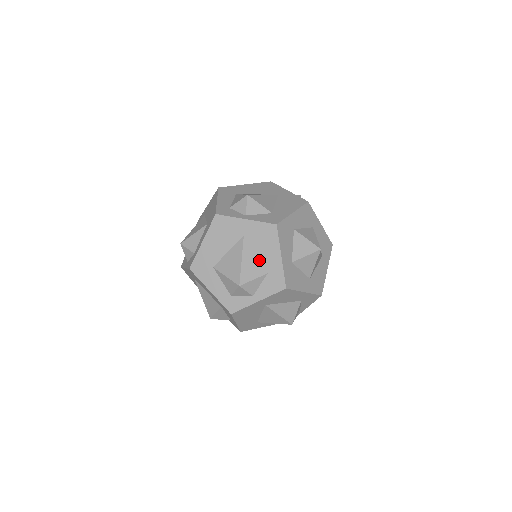
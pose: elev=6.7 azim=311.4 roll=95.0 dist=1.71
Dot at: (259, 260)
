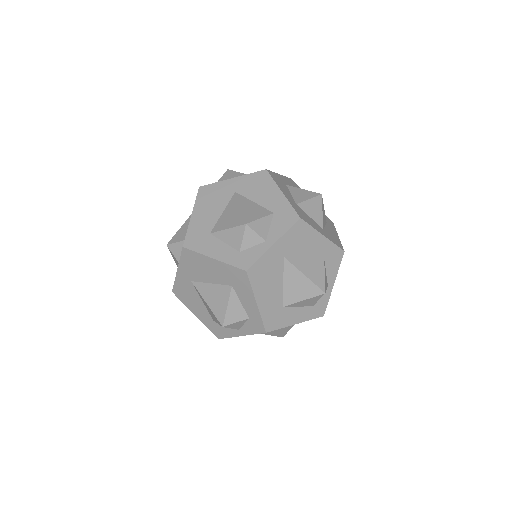
Dot at: occluded
